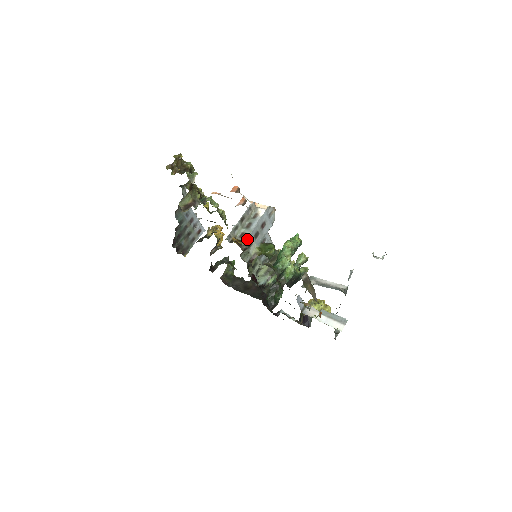
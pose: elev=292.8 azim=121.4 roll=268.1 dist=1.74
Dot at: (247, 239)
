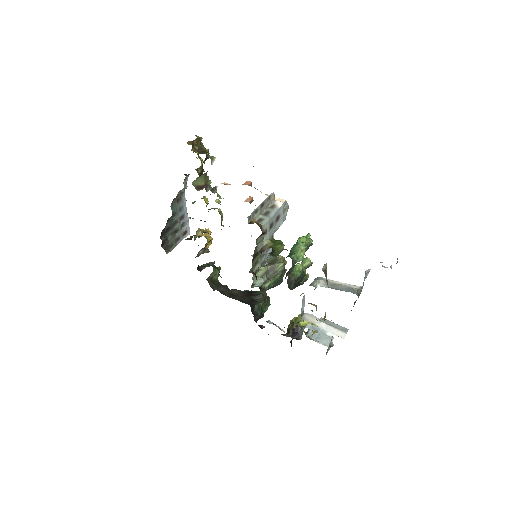
Dot at: (265, 225)
